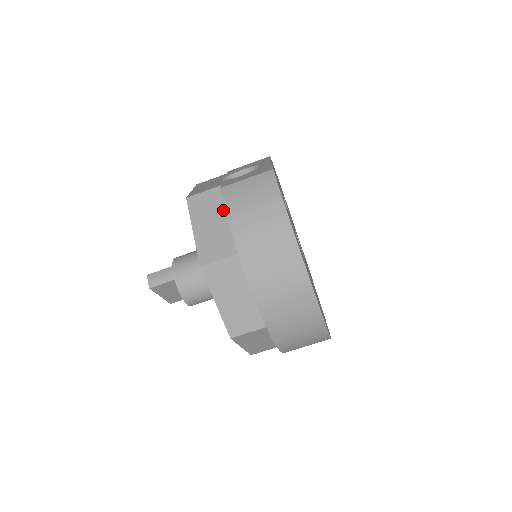
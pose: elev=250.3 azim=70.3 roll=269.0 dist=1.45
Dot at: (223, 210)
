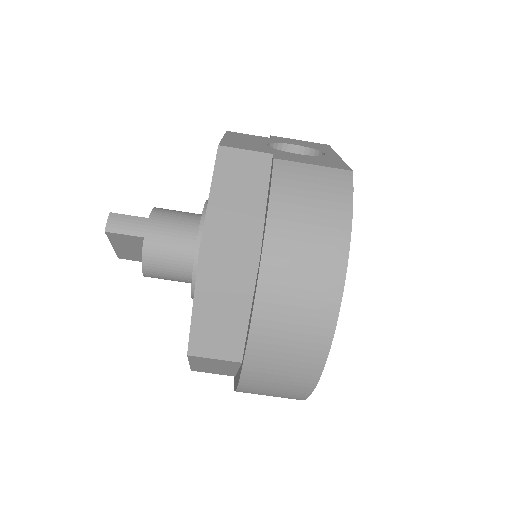
Dot at: (262, 188)
